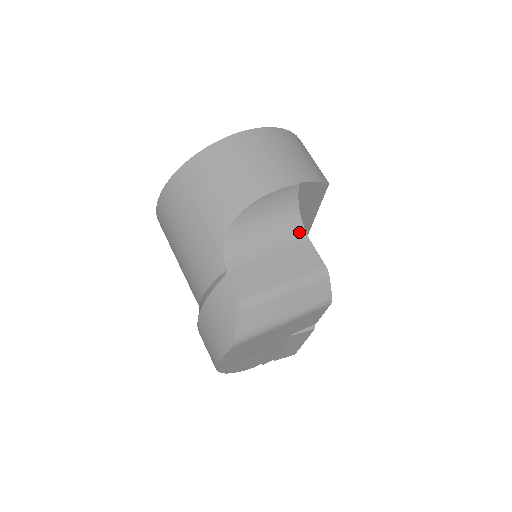
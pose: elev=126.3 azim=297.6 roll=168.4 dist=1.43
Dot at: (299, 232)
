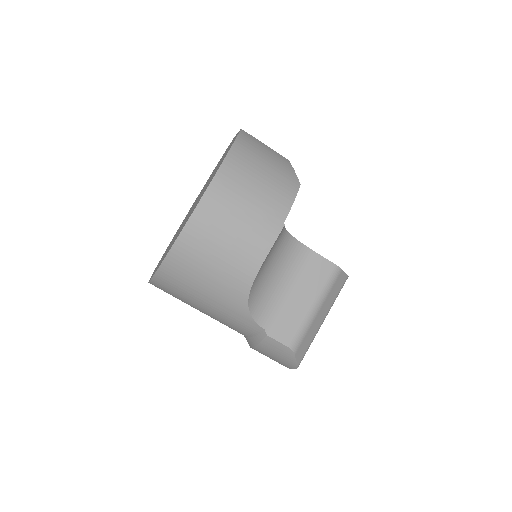
Dot at: (299, 250)
